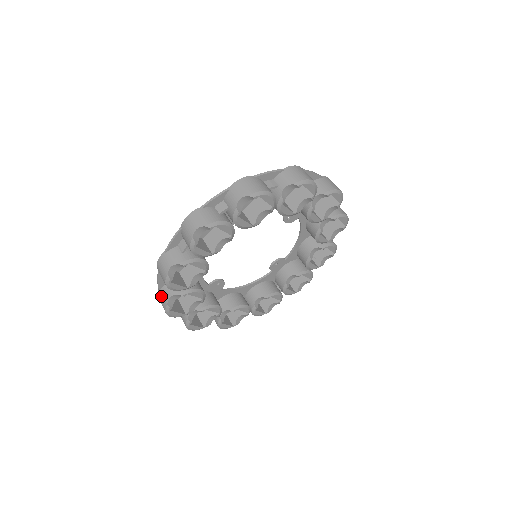
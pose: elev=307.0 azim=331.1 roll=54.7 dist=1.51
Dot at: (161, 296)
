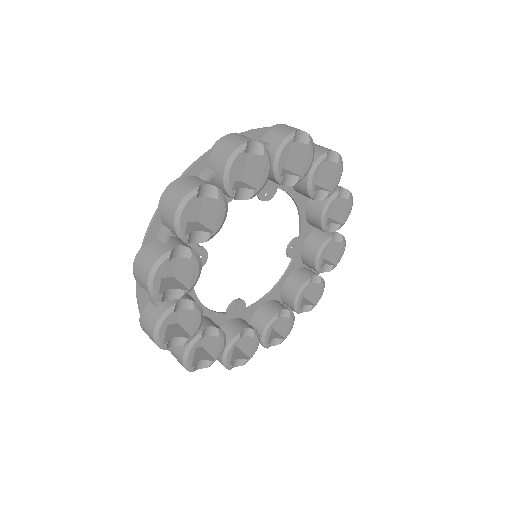
Dot at: (185, 181)
